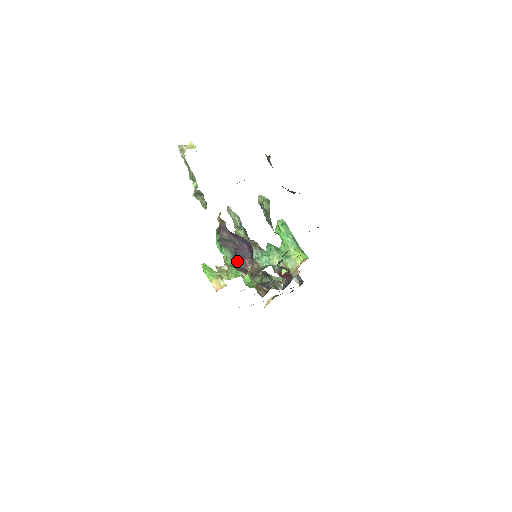
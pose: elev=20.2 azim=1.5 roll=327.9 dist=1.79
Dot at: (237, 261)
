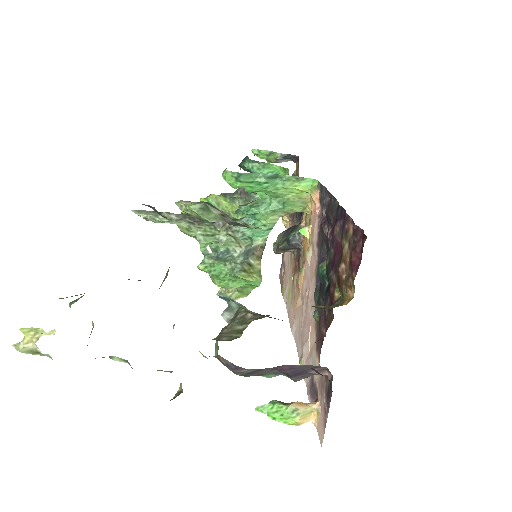
Dot at: (299, 379)
